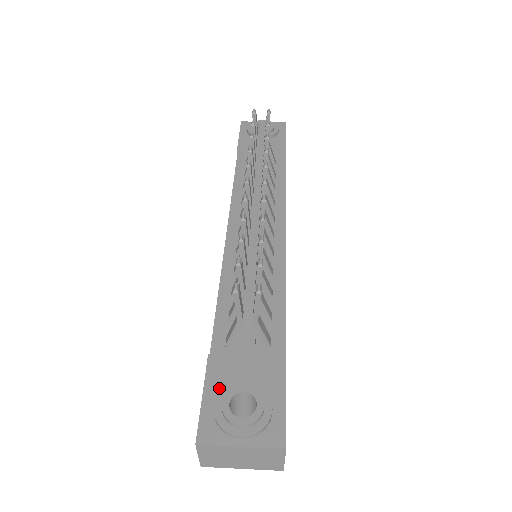
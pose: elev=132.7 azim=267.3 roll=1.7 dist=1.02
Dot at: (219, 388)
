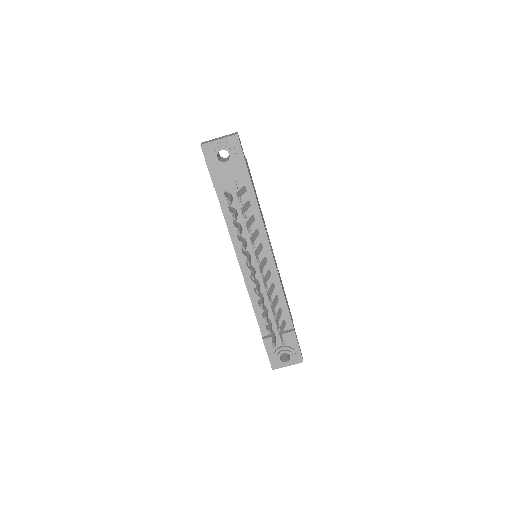
Dot at: (273, 351)
